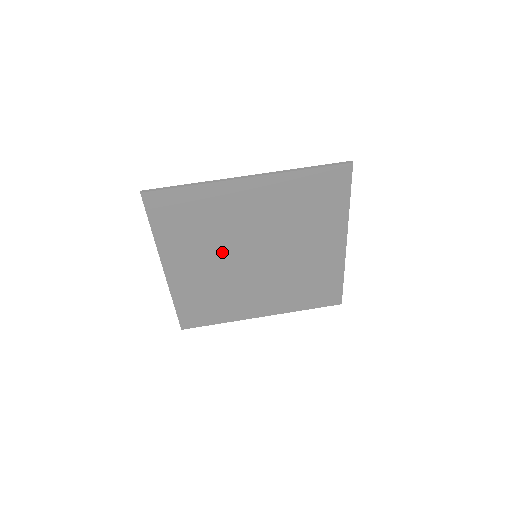
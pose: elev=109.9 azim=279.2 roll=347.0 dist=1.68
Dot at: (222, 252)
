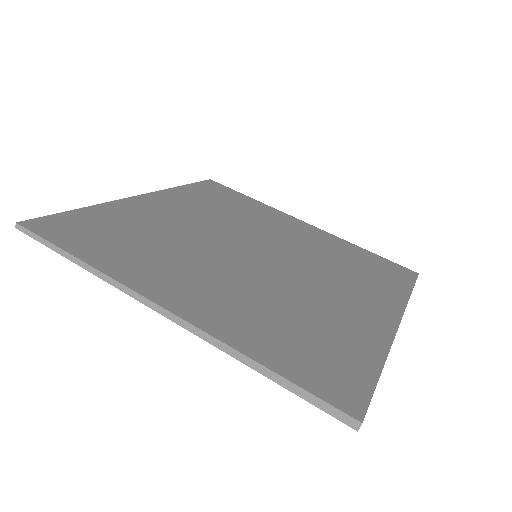
Dot at: (211, 259)
